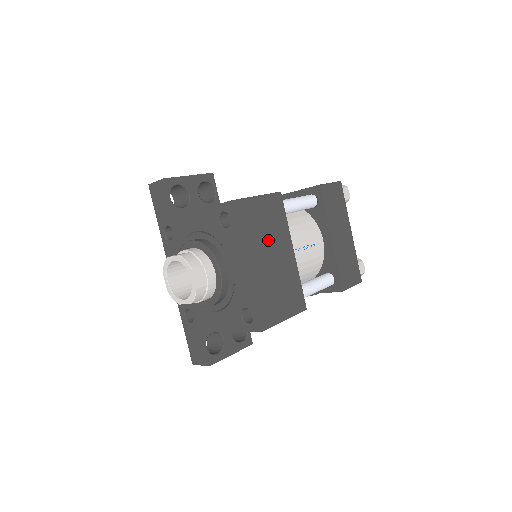
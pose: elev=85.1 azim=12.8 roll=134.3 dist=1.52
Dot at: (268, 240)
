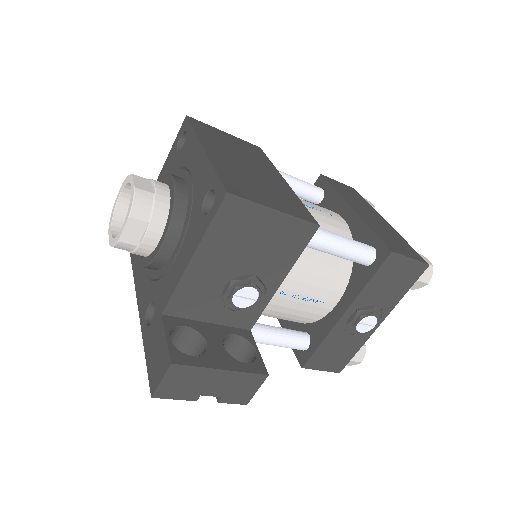
Dot at: (240, 155)
